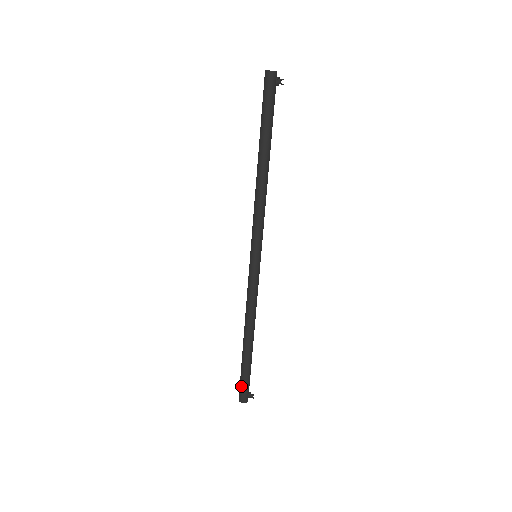
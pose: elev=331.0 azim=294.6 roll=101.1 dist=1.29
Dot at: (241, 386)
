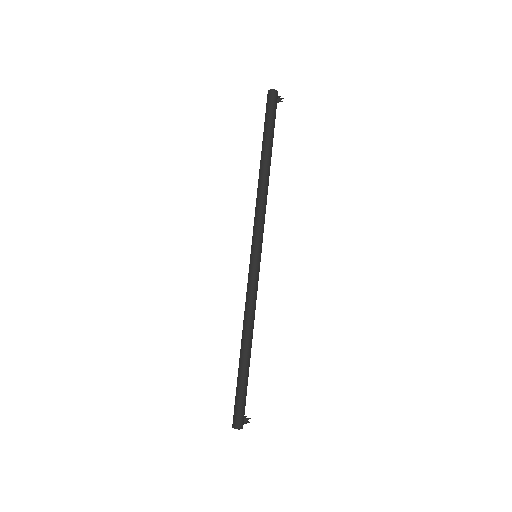
Dot at: (237, 407)
